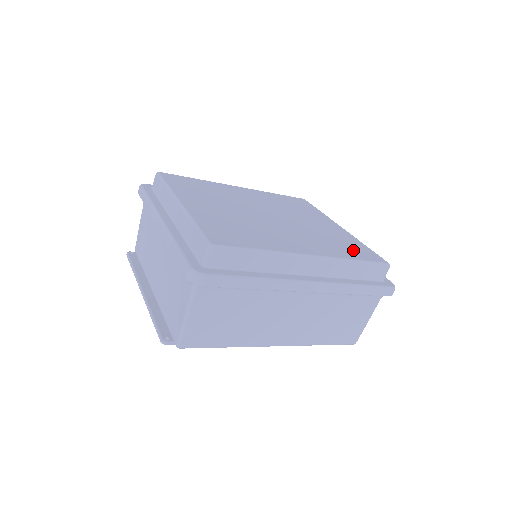
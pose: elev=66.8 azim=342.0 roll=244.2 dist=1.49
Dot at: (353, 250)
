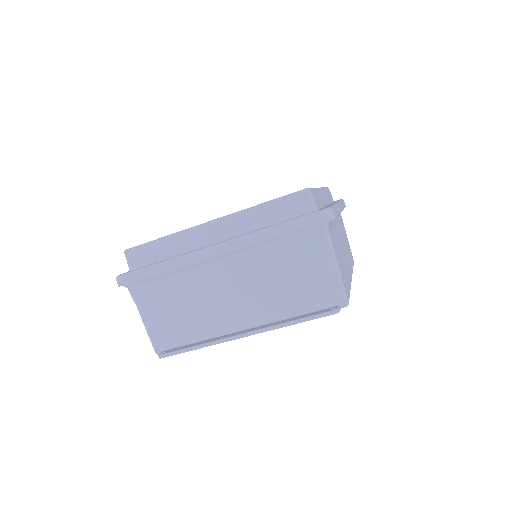
Dot at: occluded
